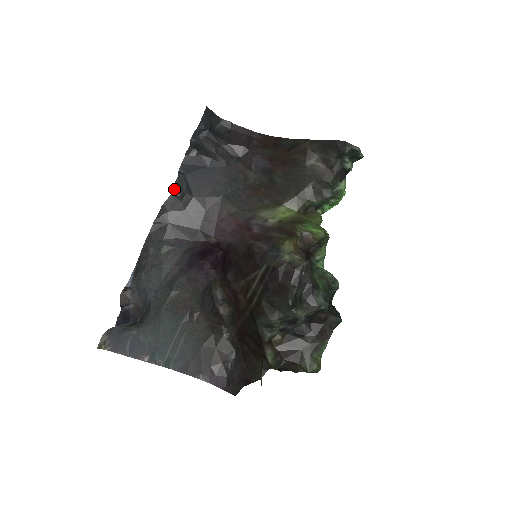
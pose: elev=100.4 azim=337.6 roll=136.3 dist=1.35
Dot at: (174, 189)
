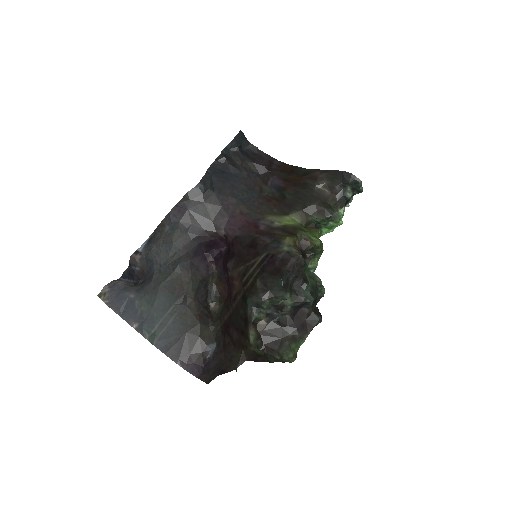
Dot at: (200, 182)
